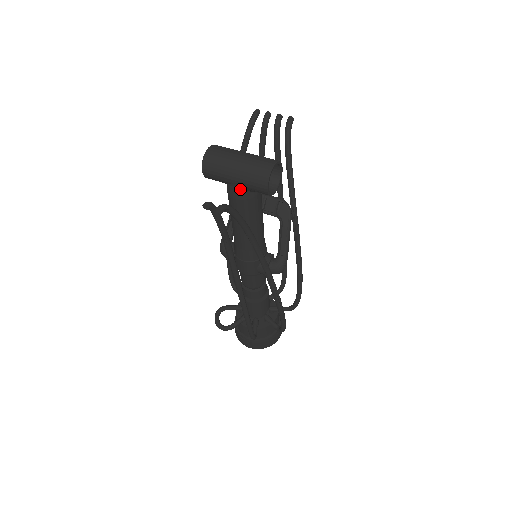
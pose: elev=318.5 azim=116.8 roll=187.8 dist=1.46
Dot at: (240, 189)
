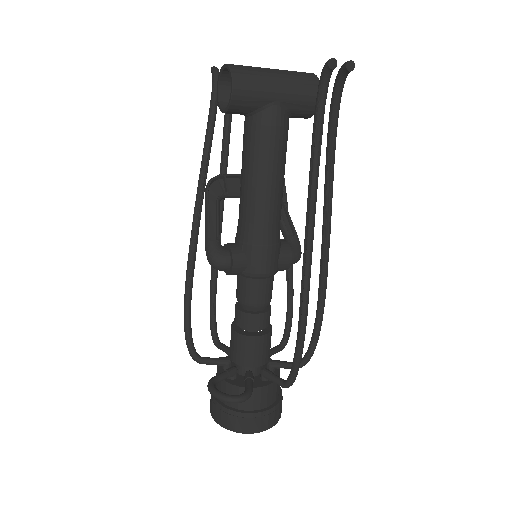
Dot at: (281, 109)
